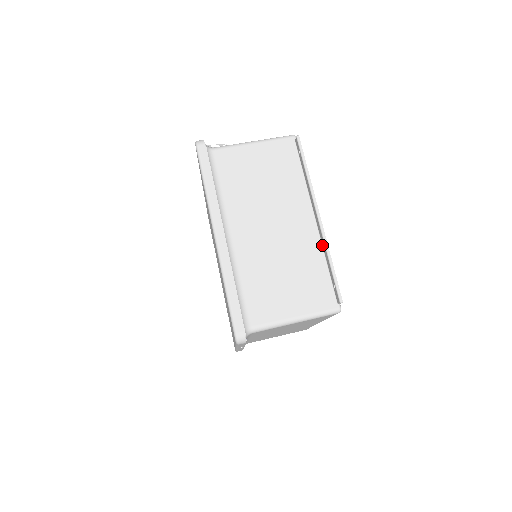
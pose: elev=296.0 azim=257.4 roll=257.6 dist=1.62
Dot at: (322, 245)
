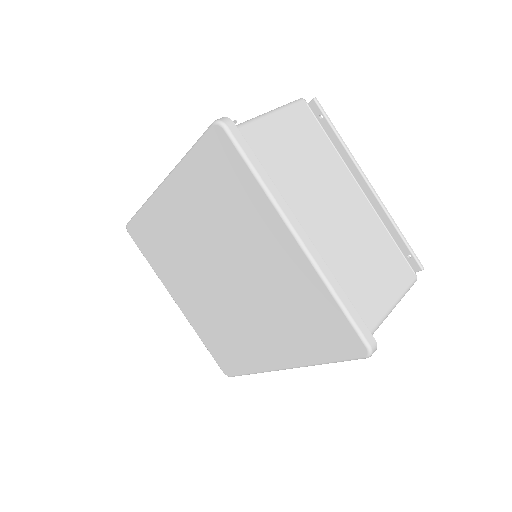
Dot at: (379, 217)
